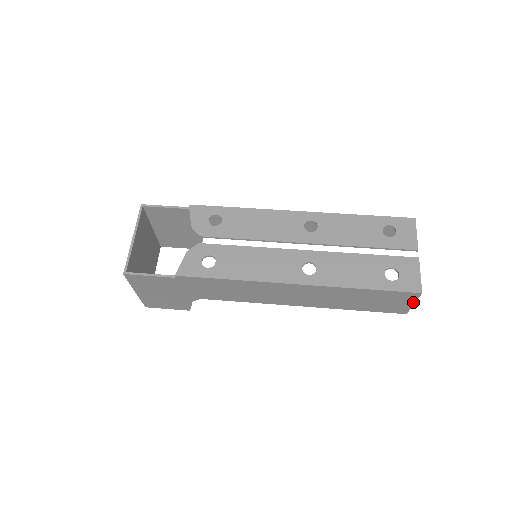
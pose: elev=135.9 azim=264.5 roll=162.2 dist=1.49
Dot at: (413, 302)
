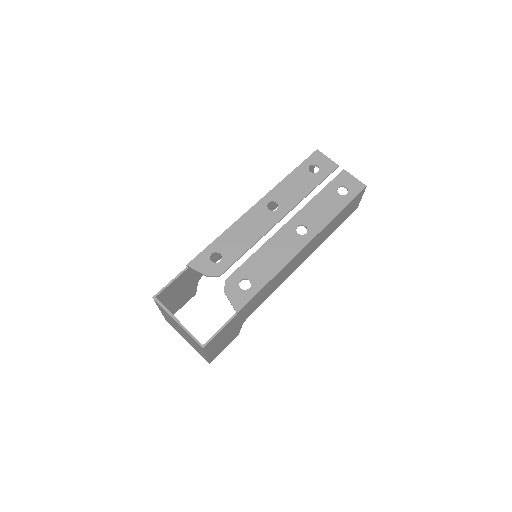
Dot at: (361, 197)
